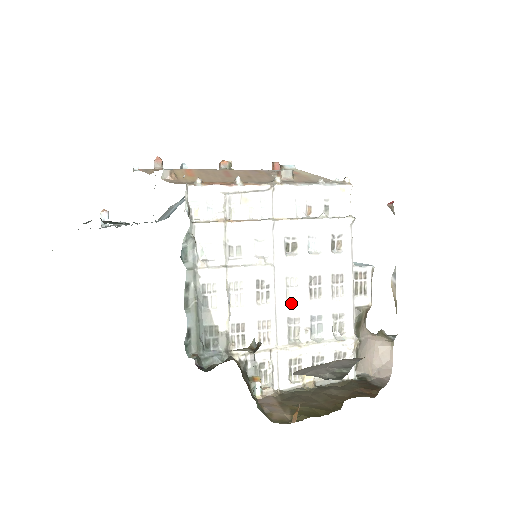
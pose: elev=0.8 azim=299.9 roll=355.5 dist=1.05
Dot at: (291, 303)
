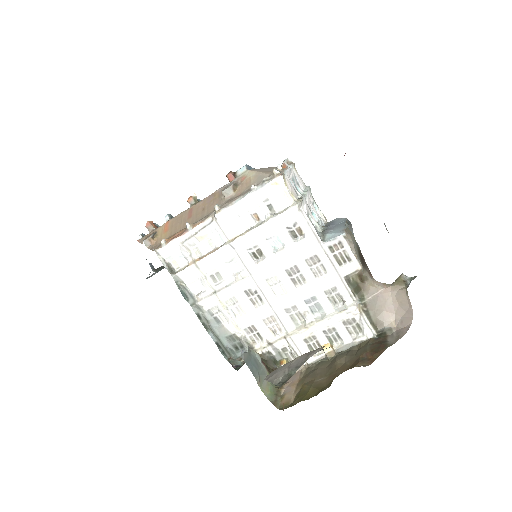
Dot at: (281, 297)
